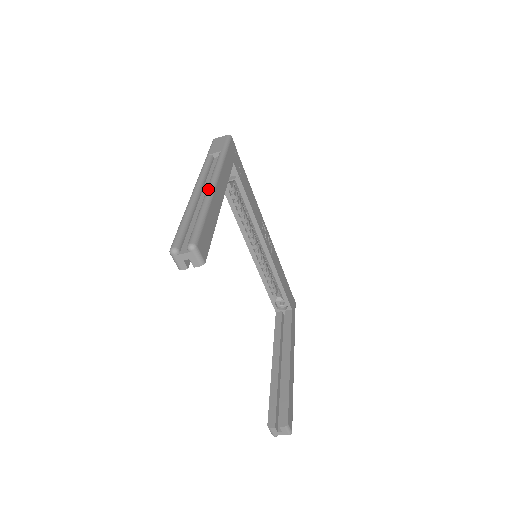
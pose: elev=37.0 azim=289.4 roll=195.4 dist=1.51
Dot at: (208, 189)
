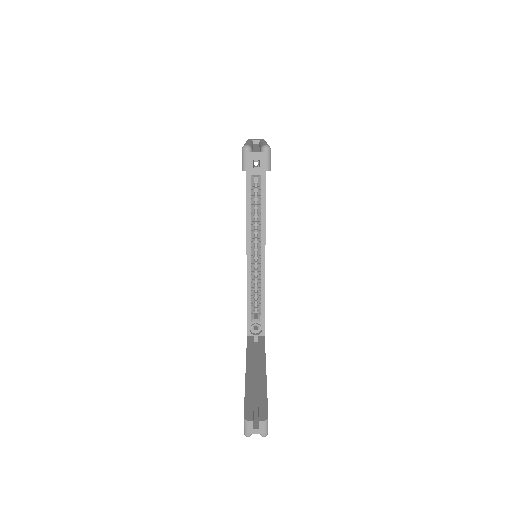
Dot at: (263, 141)
